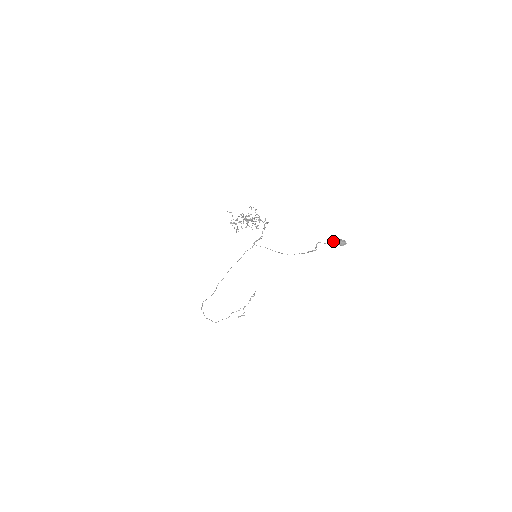
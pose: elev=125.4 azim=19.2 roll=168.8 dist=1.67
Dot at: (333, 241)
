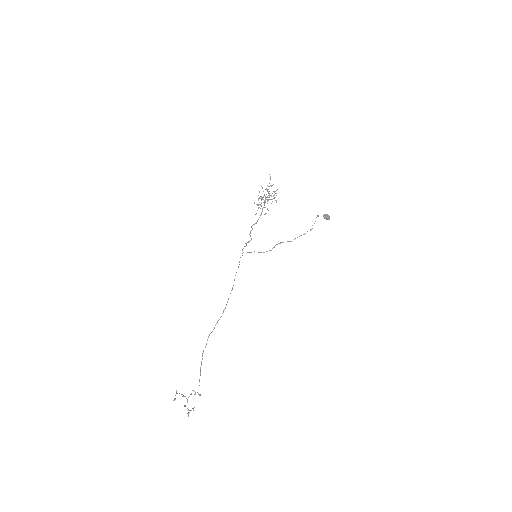
Dot at: (324, 215)
